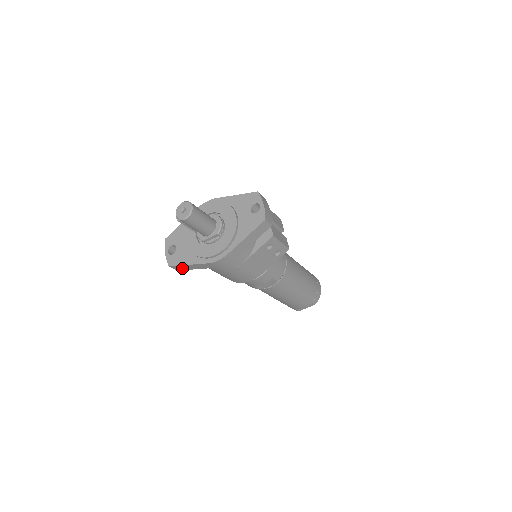
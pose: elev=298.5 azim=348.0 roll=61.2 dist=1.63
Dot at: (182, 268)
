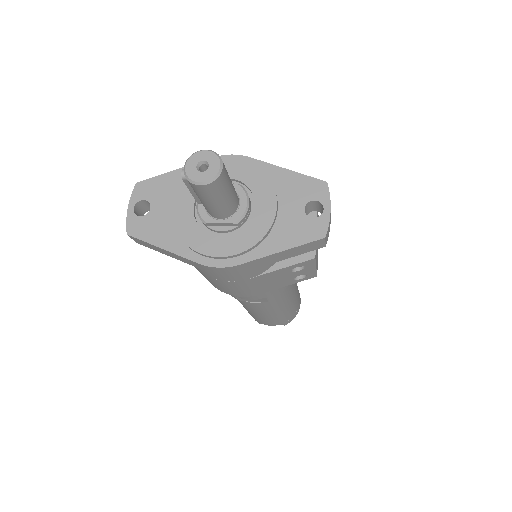
Dot at: (147, 245)
